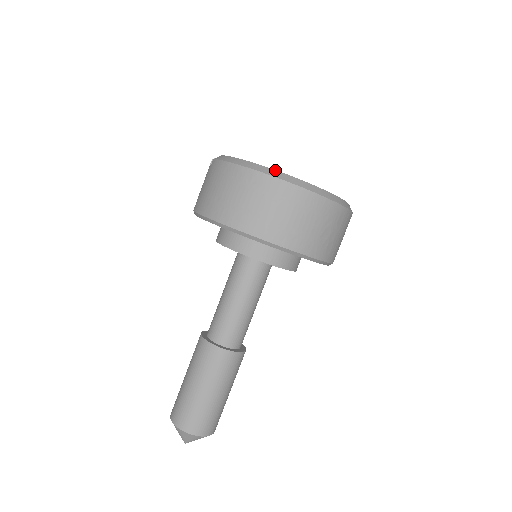
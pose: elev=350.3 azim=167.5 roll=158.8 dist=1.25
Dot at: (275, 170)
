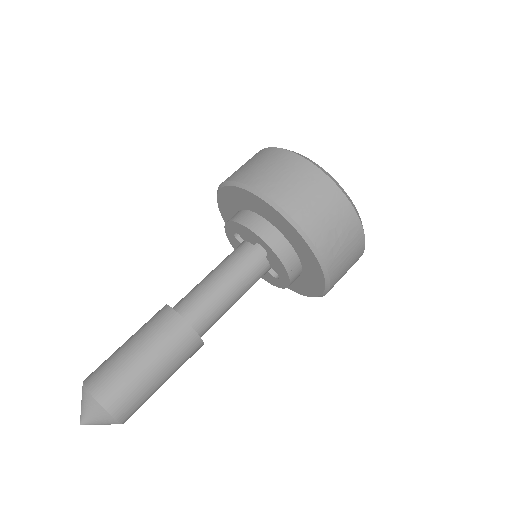
Dot at: occluded
